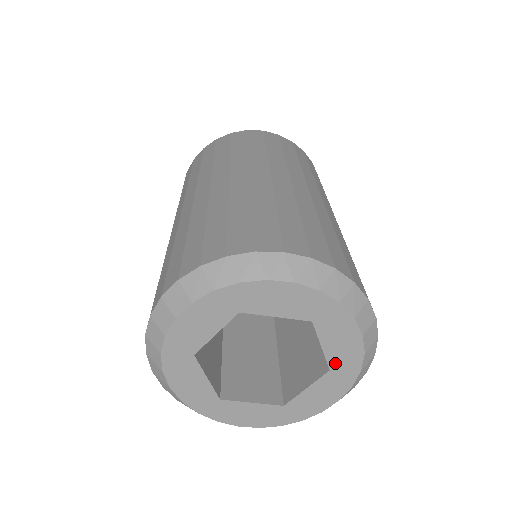
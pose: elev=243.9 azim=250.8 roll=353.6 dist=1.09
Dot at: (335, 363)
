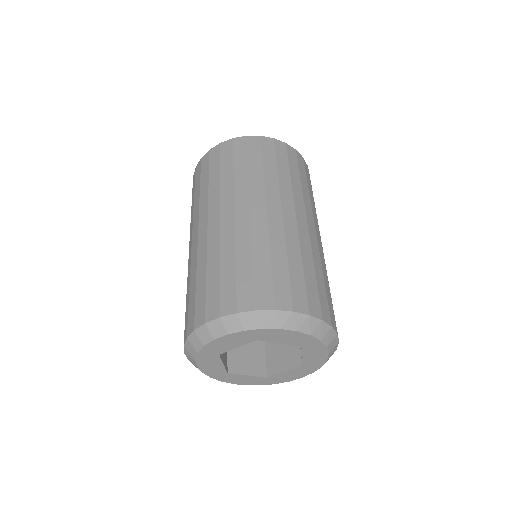
Dot at: (307, 363)
